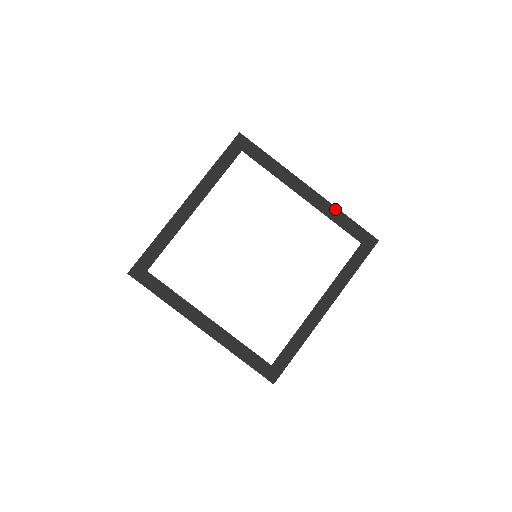
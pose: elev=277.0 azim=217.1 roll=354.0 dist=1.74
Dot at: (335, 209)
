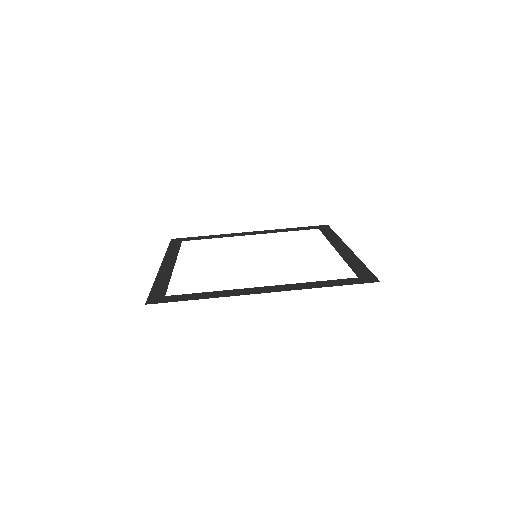
Dot at: (357, 259)
